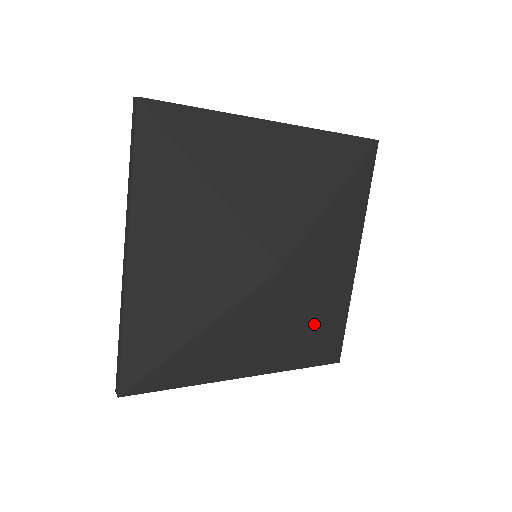
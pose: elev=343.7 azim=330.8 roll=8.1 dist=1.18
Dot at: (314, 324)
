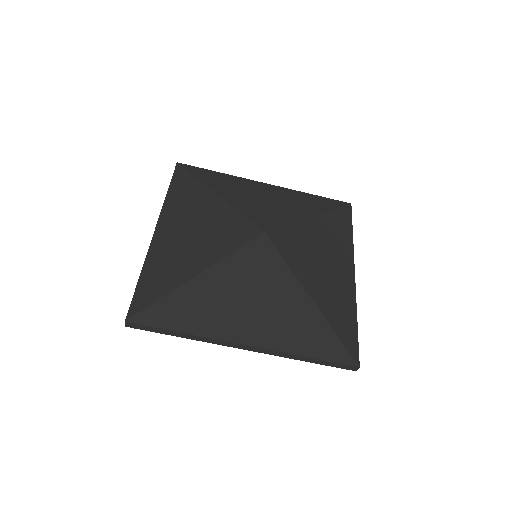
Dot at: (311, 300)
